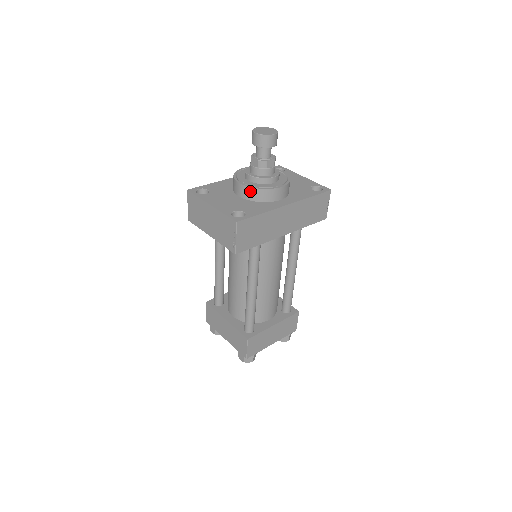
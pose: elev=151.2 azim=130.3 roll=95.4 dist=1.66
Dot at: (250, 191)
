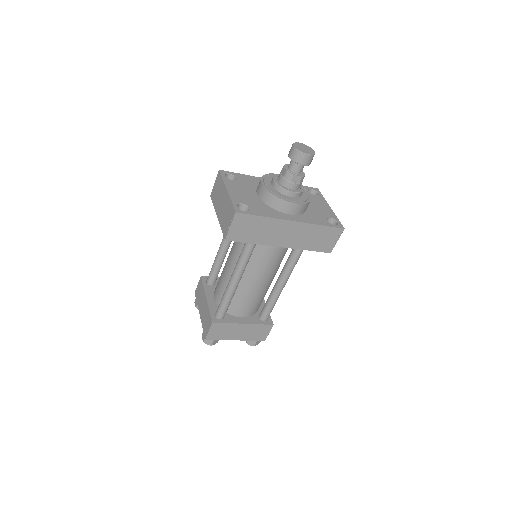
Dot at: (267, 194)
